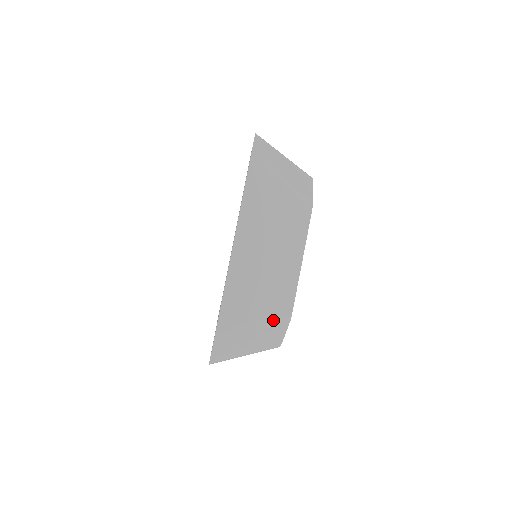
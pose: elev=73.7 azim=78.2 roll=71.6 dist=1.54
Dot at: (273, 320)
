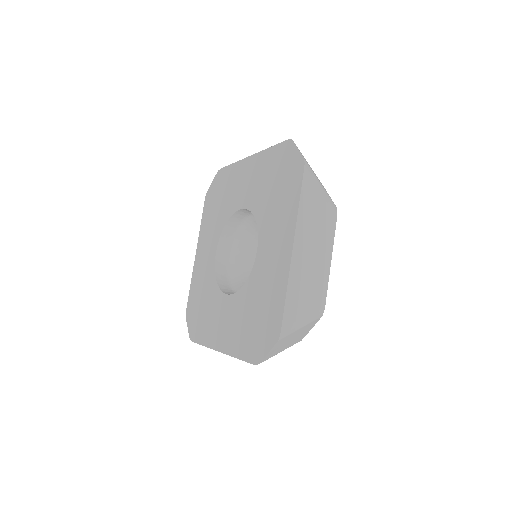
Dot at: (314, 316)
